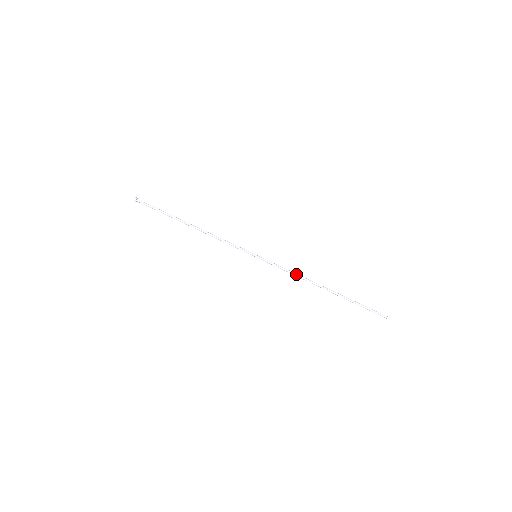
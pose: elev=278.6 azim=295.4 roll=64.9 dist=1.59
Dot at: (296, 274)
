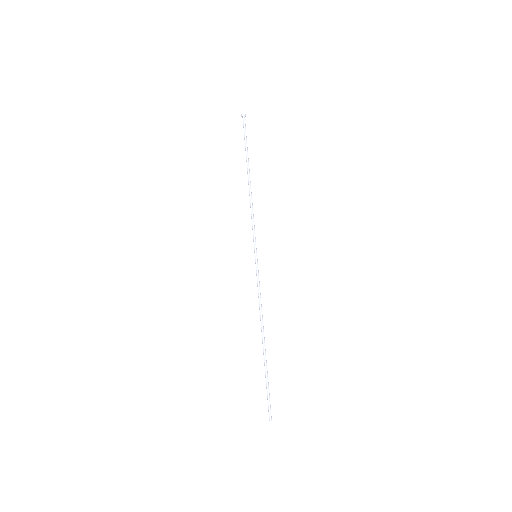
Dot at: (260, 305)
